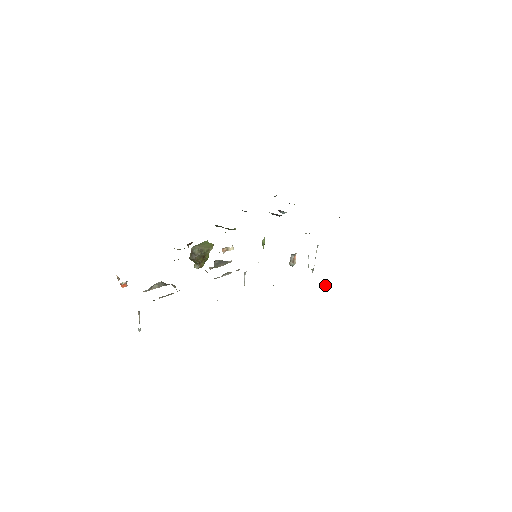
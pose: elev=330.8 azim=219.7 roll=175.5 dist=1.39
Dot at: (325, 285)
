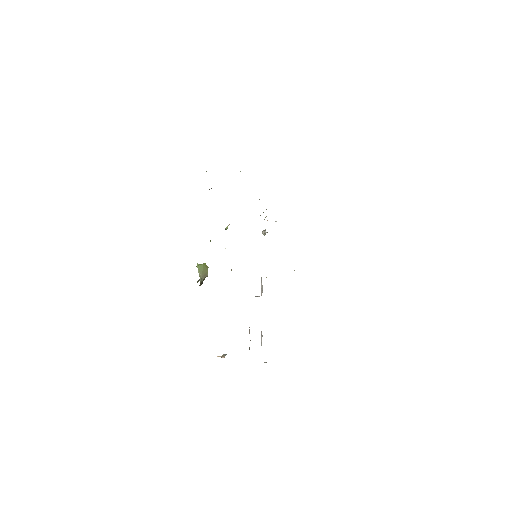
Dot at: occluded
